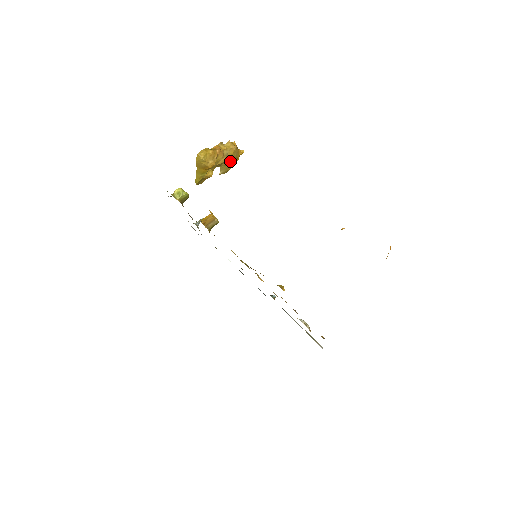
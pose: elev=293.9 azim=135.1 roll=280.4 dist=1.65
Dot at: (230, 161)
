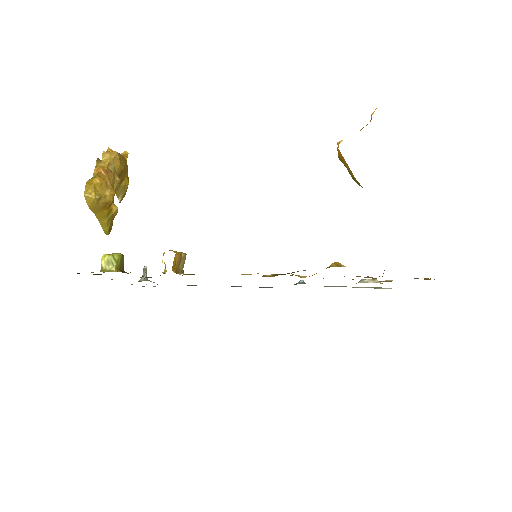
Dot at: (122, 176)
